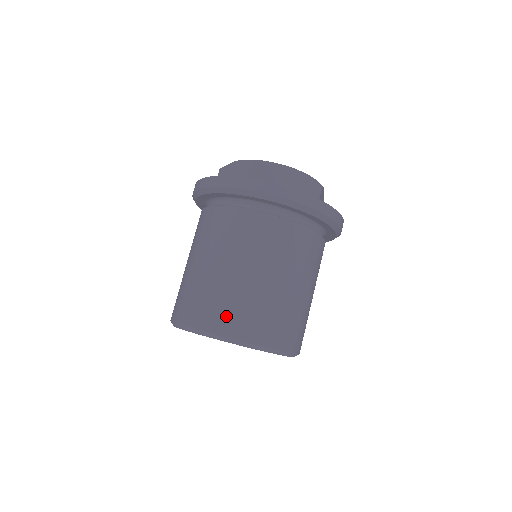
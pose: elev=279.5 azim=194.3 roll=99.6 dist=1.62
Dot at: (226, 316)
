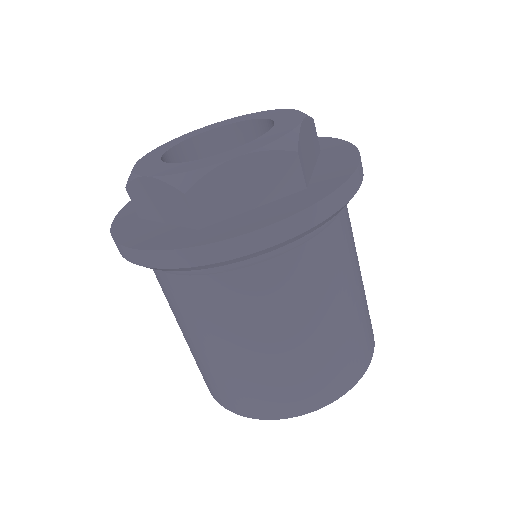
Dot at: (263, 402)
